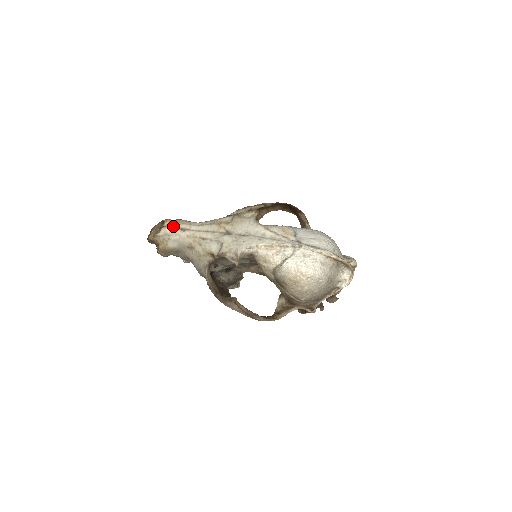
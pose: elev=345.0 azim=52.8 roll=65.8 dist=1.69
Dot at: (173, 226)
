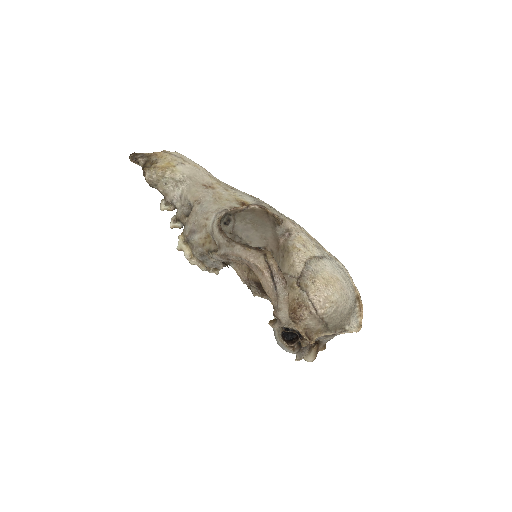
Dot at: occluded
